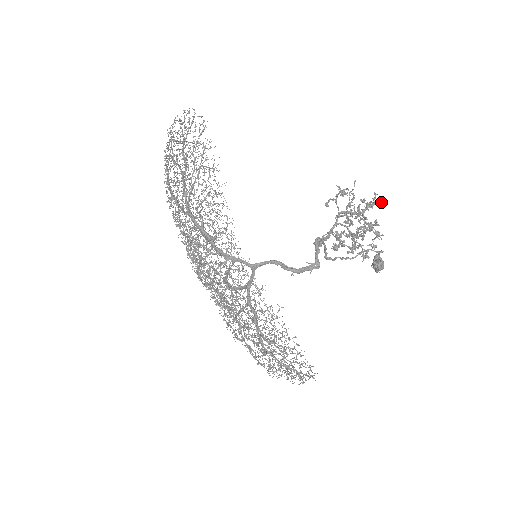
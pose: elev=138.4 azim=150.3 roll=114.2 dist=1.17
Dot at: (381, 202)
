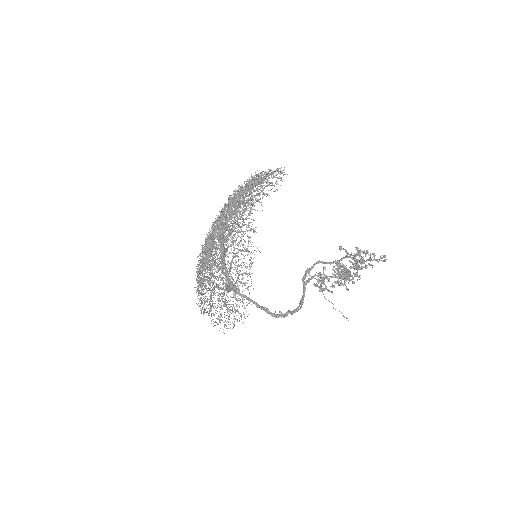
Dot at: (384, 260)
